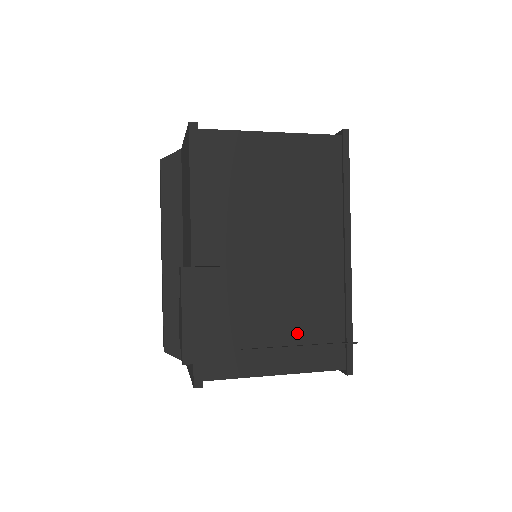
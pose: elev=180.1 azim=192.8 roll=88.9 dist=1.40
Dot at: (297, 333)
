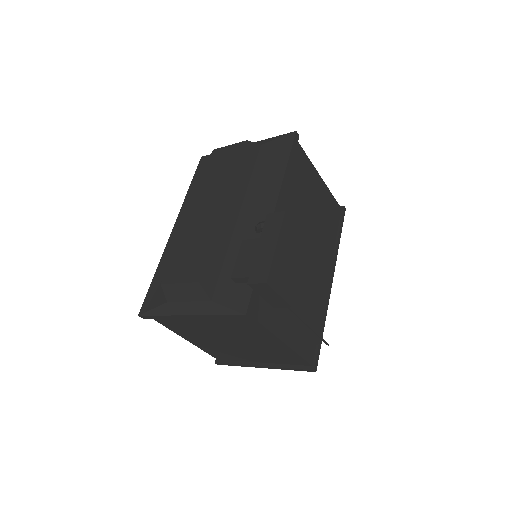
Dot at: occluded
